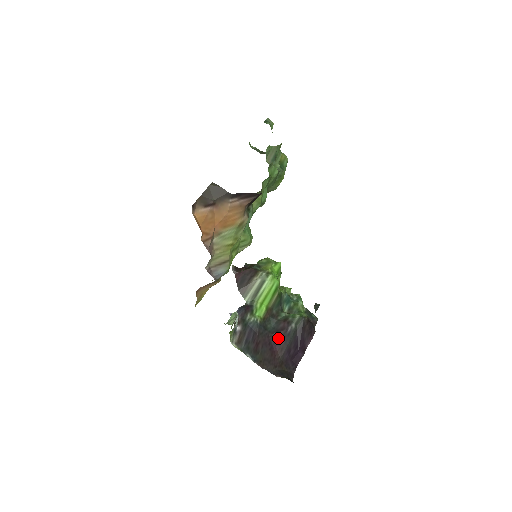
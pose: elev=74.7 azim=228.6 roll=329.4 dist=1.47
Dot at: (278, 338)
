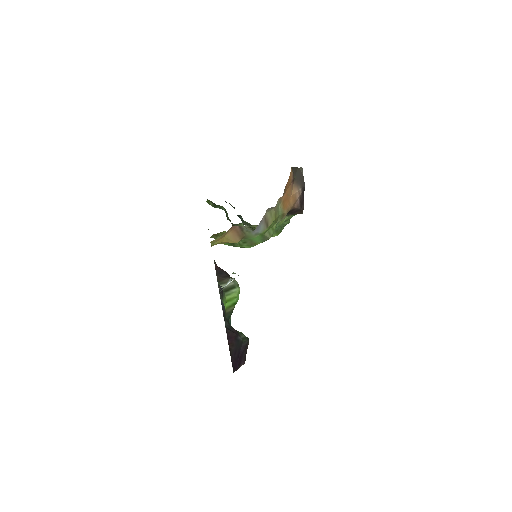
Dot at: (231, 335)
